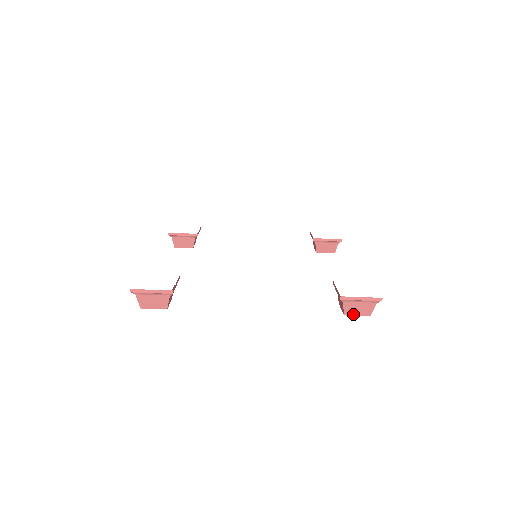
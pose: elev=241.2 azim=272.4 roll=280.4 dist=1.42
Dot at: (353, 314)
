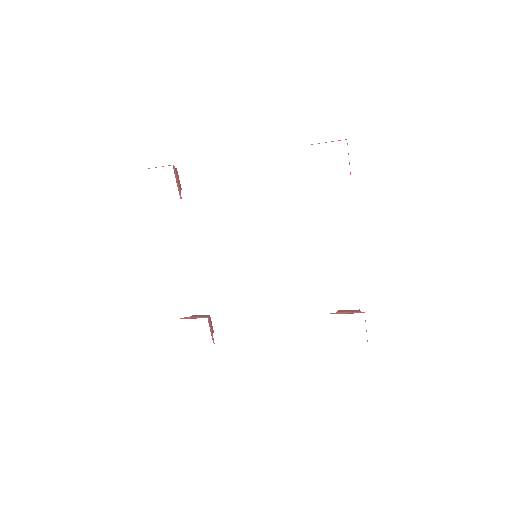
Dot at: occluded
